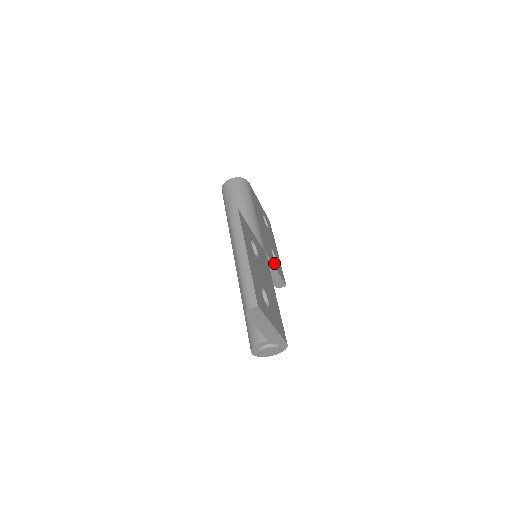
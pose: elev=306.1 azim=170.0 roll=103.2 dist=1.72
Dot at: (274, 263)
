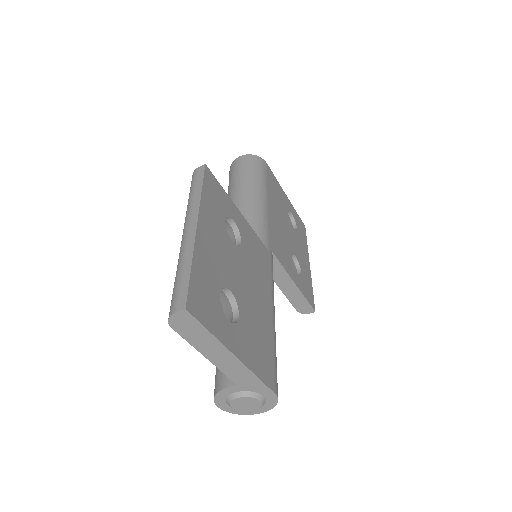
Dot at: (291, 273)
